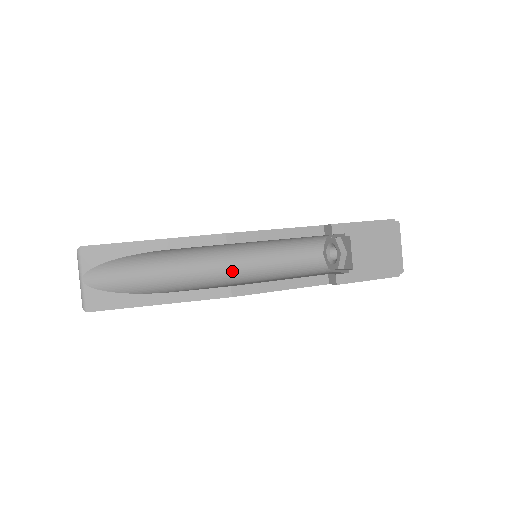
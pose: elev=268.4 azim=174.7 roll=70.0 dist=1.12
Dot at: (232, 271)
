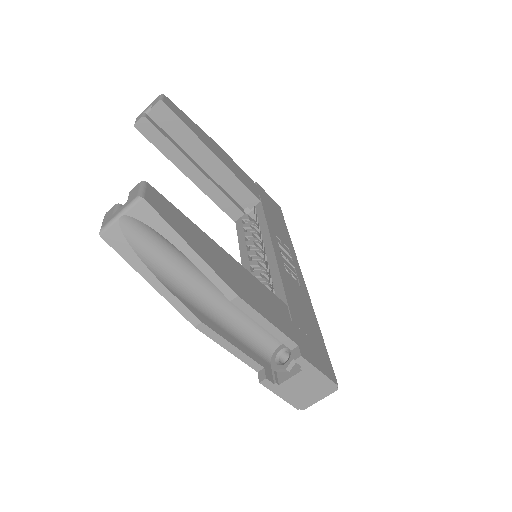
Dot at: (217, 302)
